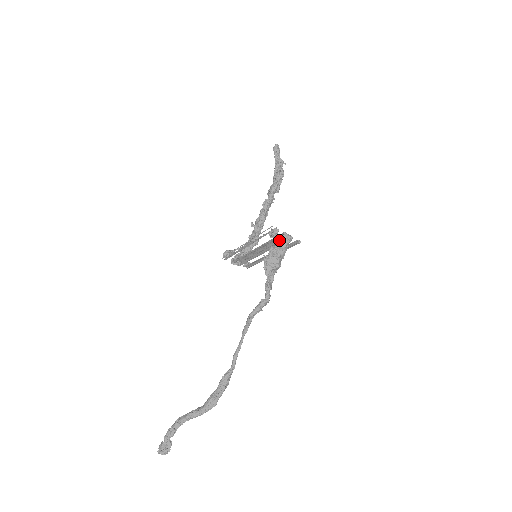
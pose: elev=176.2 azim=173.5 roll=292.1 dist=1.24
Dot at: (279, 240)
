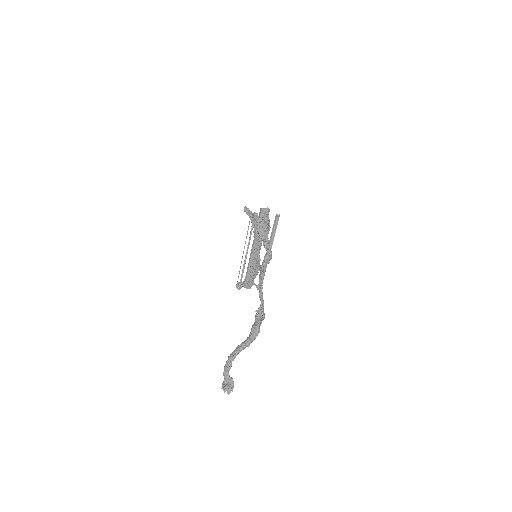
Dot at: (260, 216)
